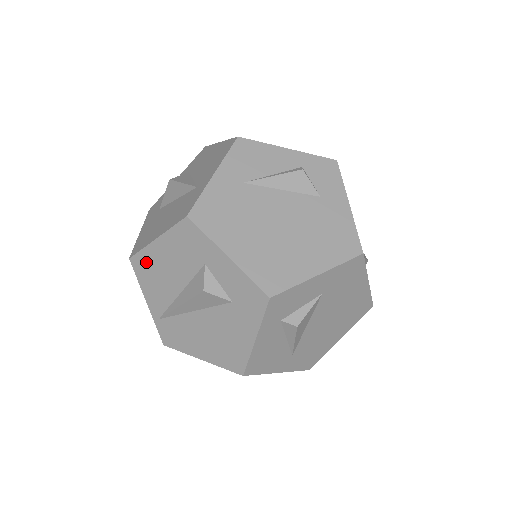
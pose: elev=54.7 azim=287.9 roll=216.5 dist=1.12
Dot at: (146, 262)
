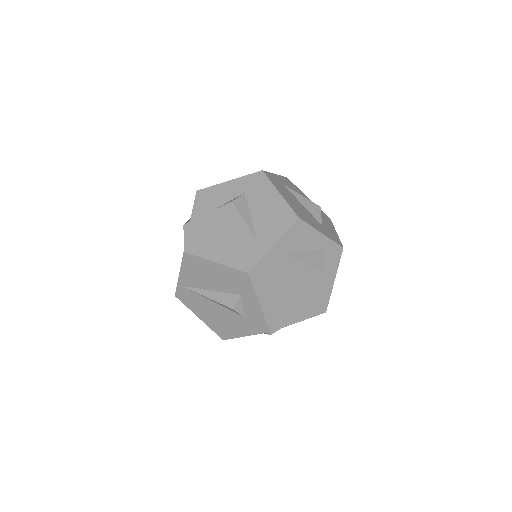
Dot at: (197, 263)
